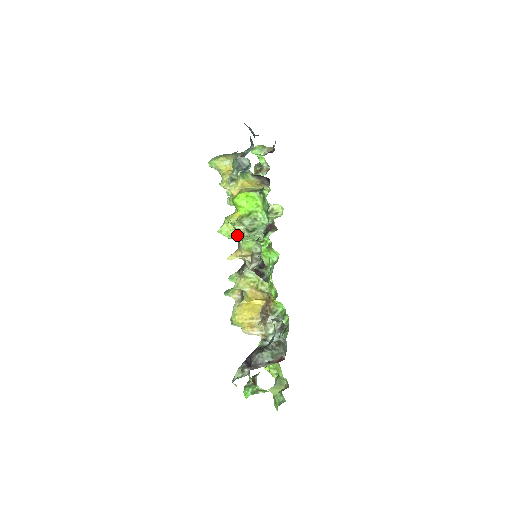
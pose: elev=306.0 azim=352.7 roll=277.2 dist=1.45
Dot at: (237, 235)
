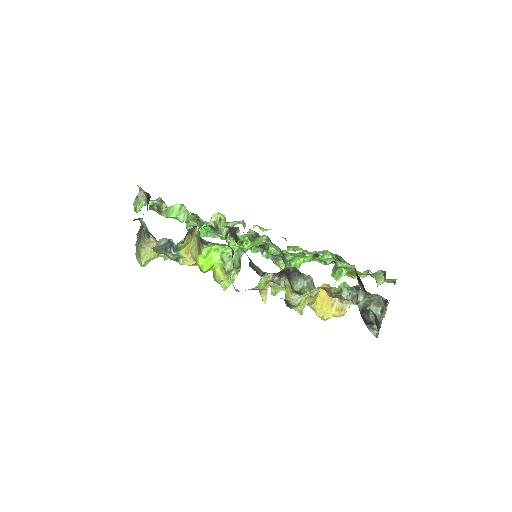
Dot at: occluded
